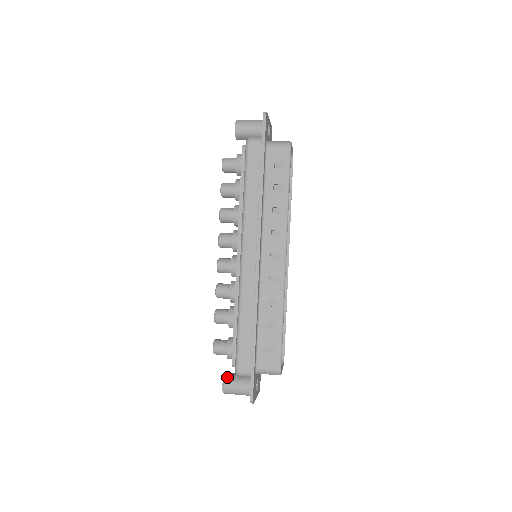
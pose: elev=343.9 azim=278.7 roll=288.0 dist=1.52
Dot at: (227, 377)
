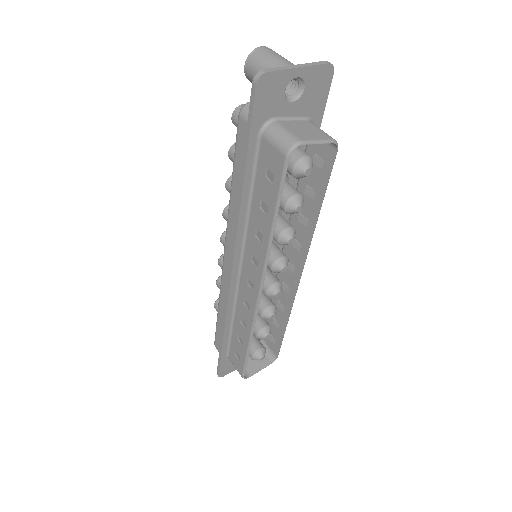
Dot at: occluded
